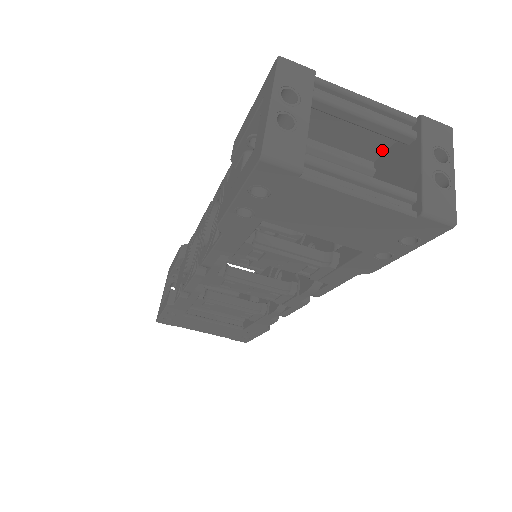
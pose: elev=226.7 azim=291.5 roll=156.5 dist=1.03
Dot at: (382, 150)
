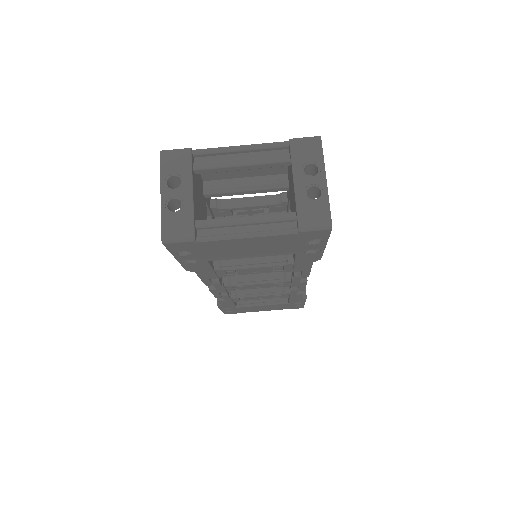
Dot at: (285, 166)
